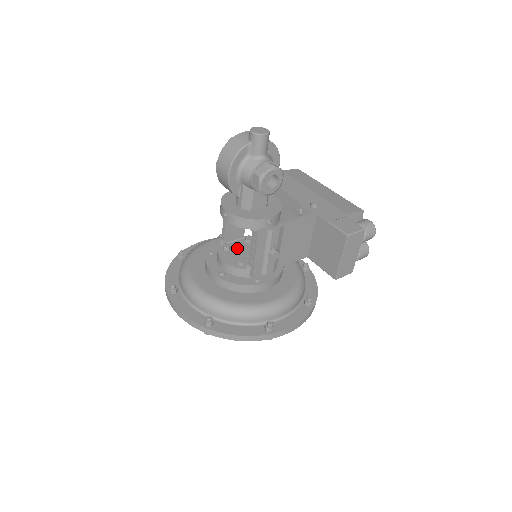
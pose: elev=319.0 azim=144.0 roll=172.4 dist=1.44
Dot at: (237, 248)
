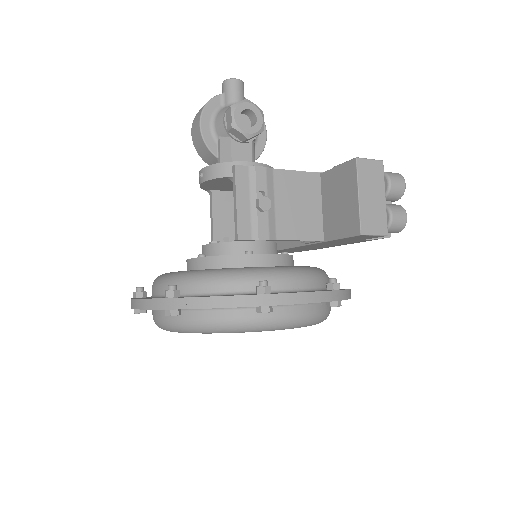
Dot at: occluded
